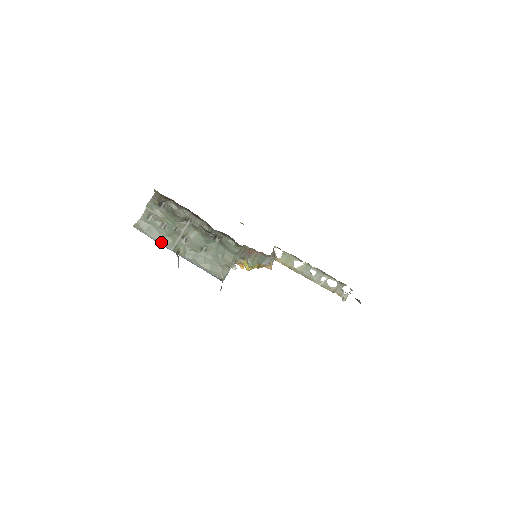
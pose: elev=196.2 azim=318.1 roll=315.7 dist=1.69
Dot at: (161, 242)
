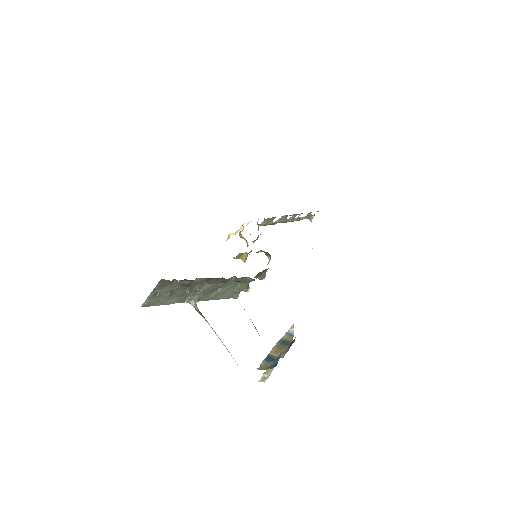
Dot at: (174, 303)
